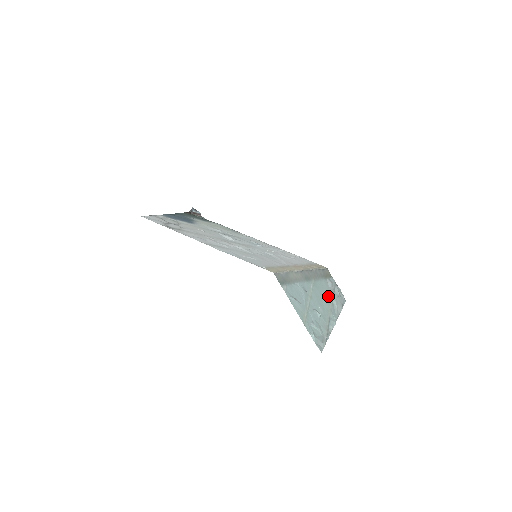
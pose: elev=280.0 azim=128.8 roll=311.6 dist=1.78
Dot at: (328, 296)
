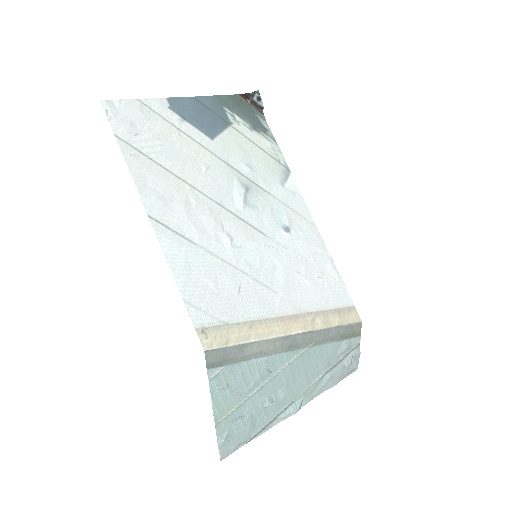
Dot at: (321, 368)
